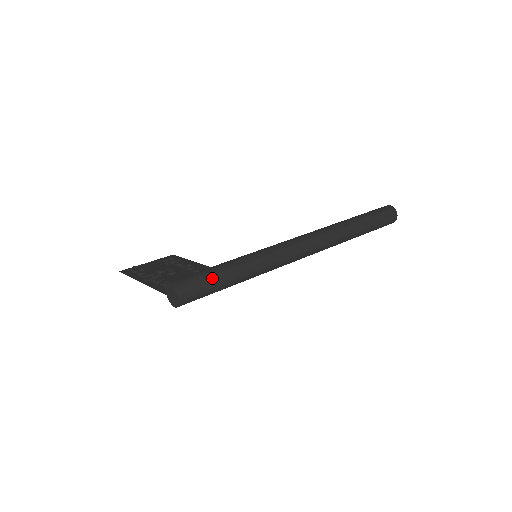
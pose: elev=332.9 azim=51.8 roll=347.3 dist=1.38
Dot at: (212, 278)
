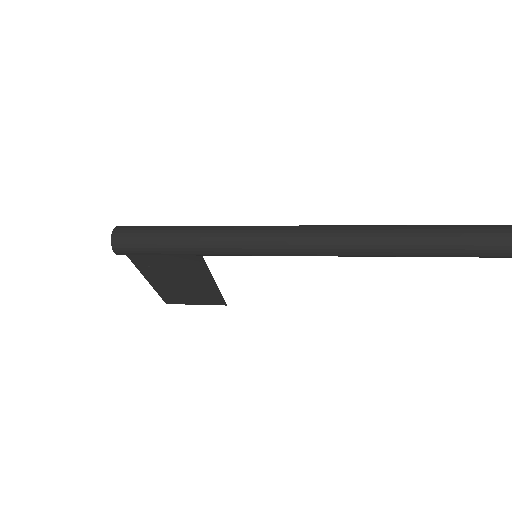
Dot at: (158, 228)
